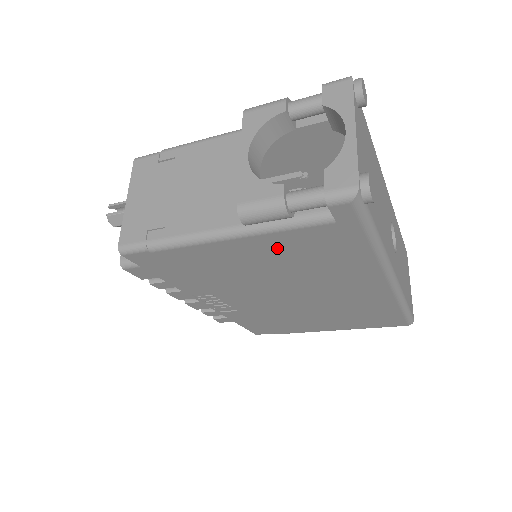
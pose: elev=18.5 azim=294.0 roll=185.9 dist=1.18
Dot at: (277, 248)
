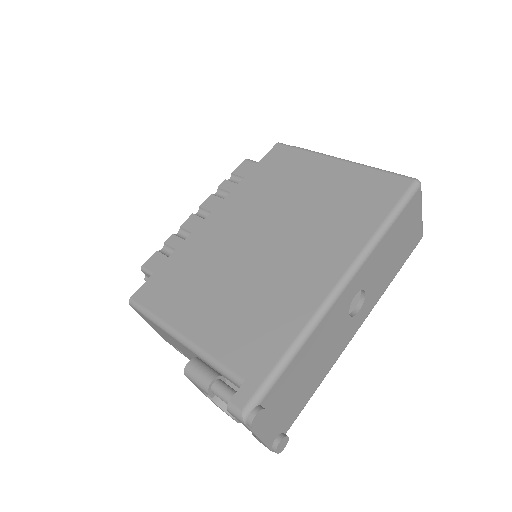
Dot at: occluded
